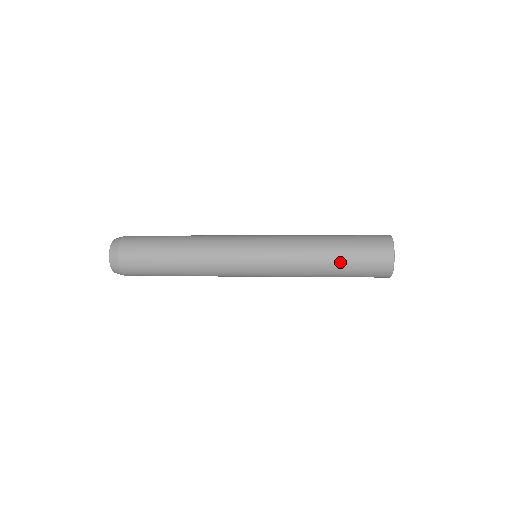
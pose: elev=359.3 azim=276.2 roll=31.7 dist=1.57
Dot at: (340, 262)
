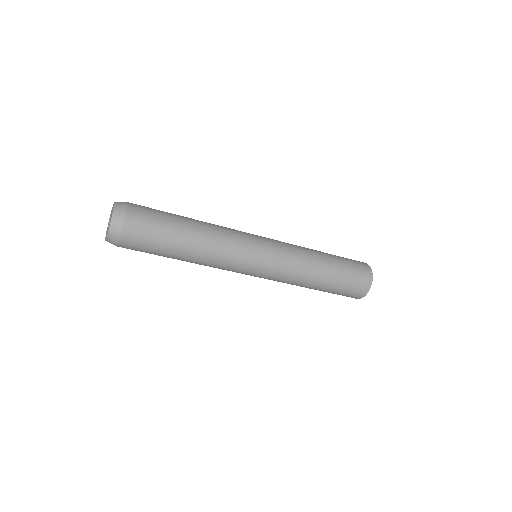
Dot at: (330, 284)
